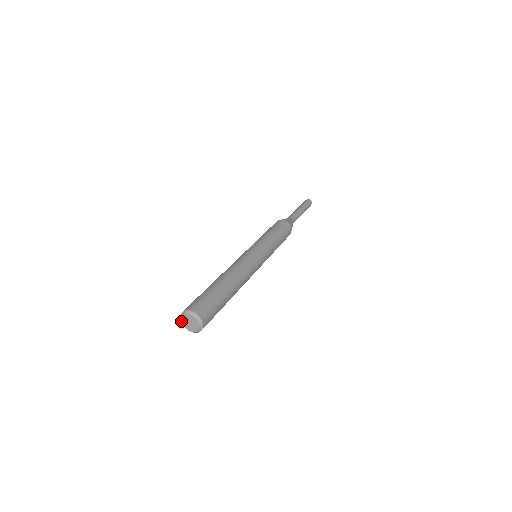
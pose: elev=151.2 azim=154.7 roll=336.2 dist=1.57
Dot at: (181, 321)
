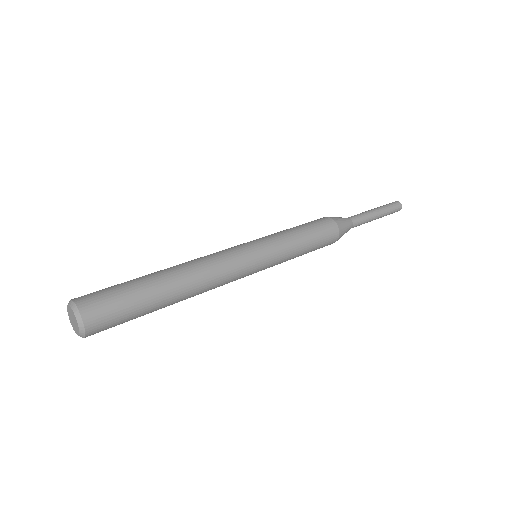
Dot at: (67, 310)
